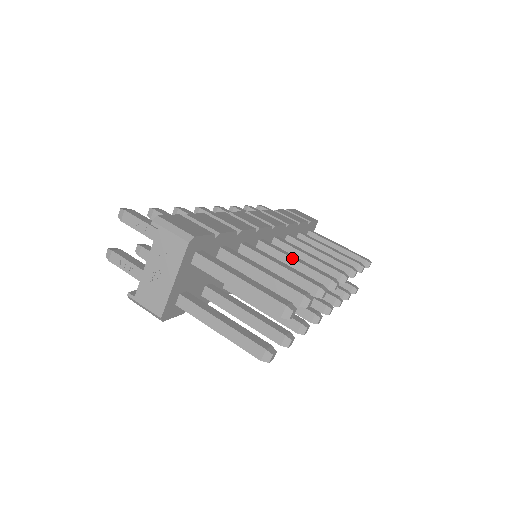
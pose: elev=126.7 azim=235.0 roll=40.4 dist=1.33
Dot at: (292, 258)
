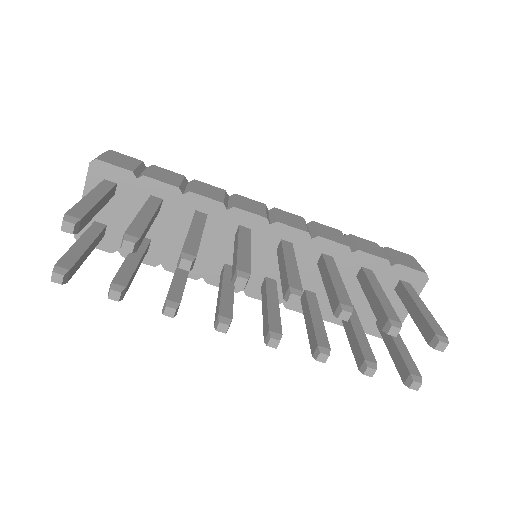
Dot at: (238, 243)
